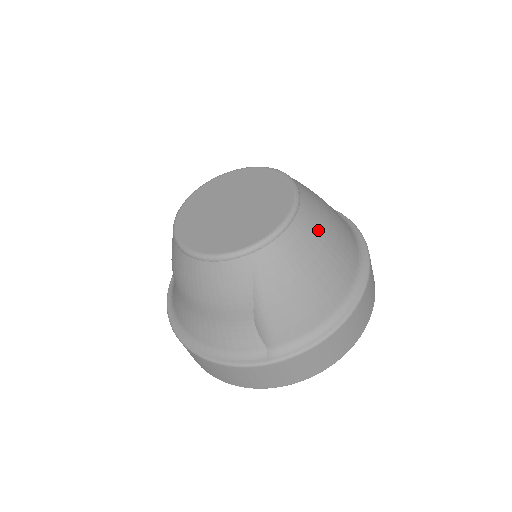
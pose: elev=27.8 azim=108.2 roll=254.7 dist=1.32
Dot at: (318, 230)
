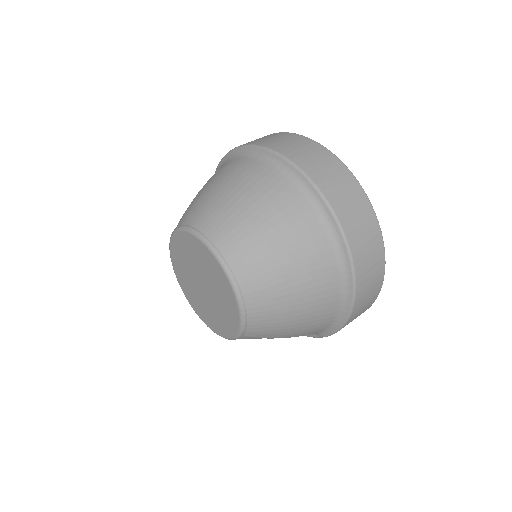
Dot at: (272, 289)
